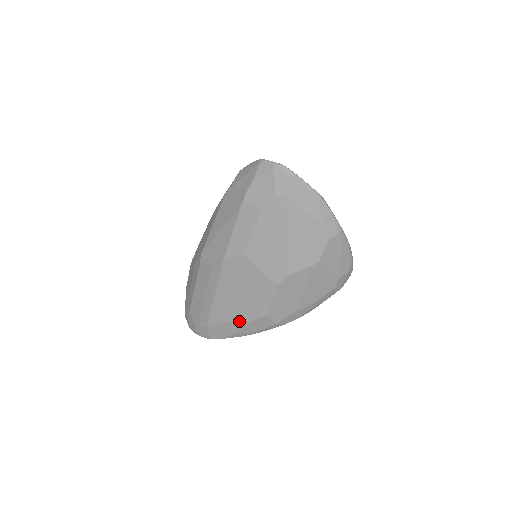
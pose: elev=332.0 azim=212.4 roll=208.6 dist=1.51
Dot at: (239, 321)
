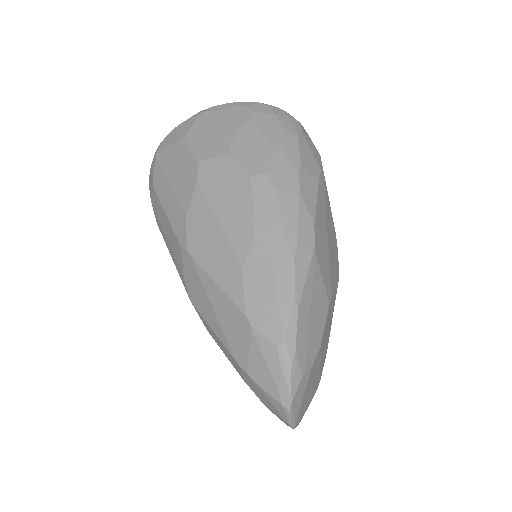
Dot at: occluded
